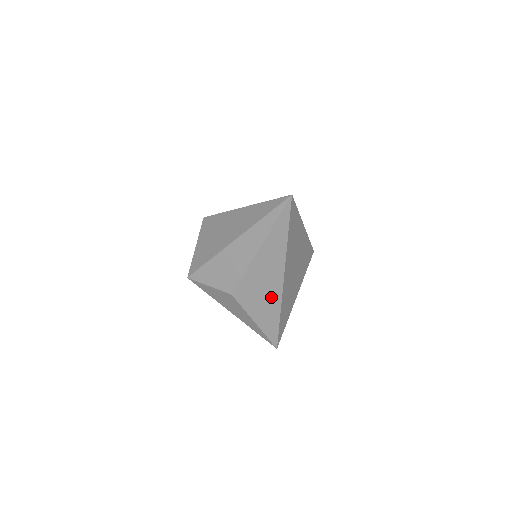
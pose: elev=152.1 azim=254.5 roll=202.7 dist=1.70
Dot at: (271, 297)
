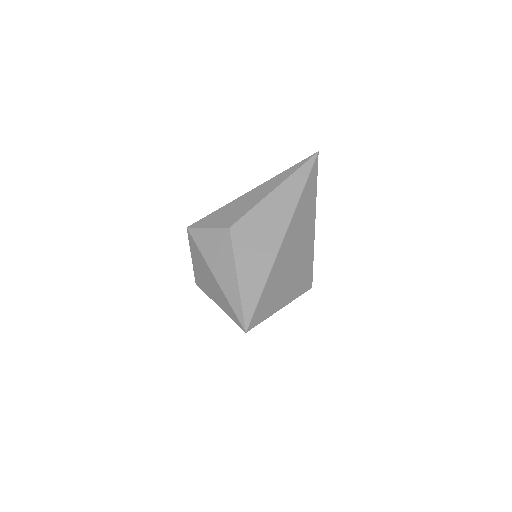
Dot at: (267, 248)
